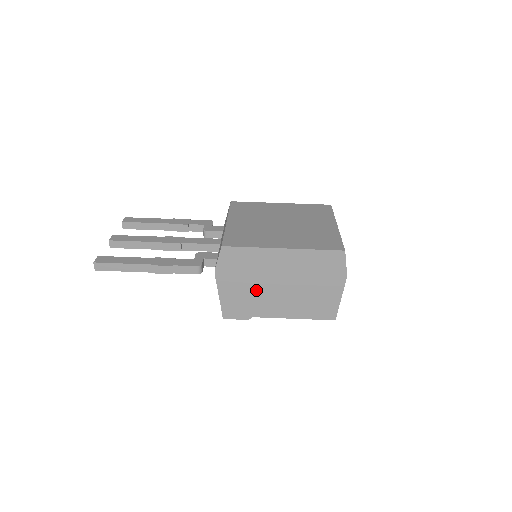
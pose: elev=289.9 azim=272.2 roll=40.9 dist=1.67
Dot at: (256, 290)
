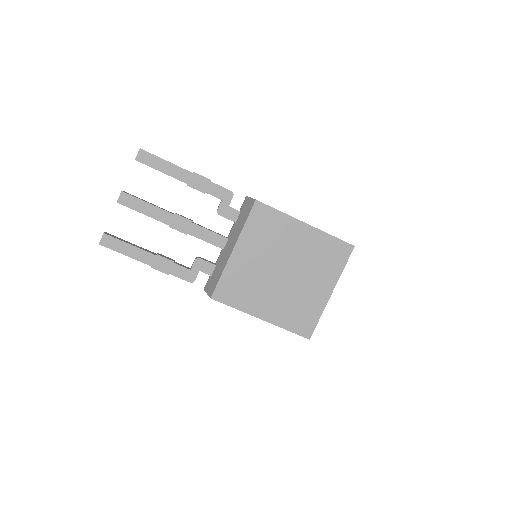
Dot at: occluded
